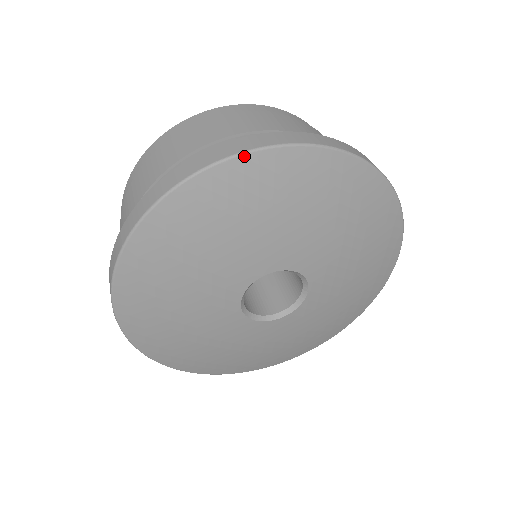
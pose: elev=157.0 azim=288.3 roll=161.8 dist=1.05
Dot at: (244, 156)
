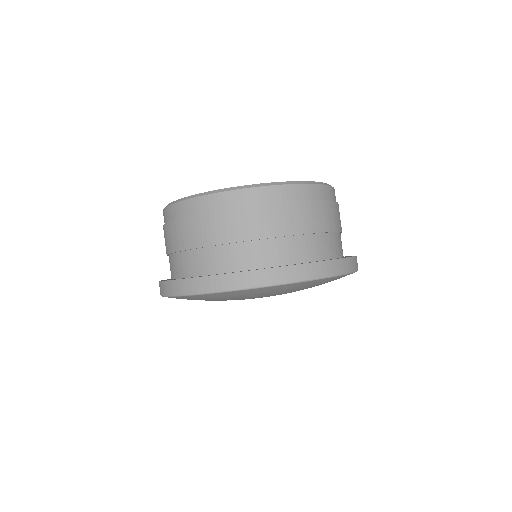
Dot at: (267, 287)
